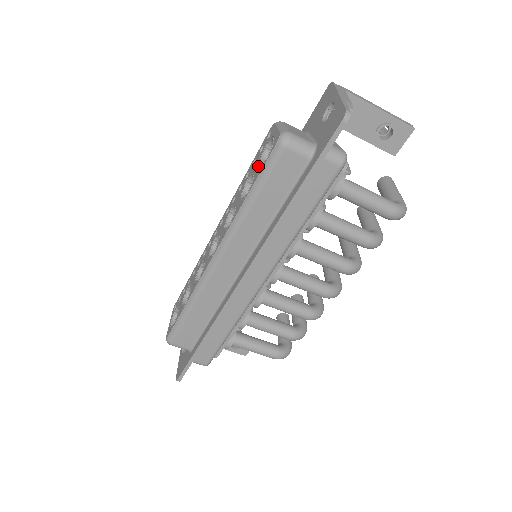
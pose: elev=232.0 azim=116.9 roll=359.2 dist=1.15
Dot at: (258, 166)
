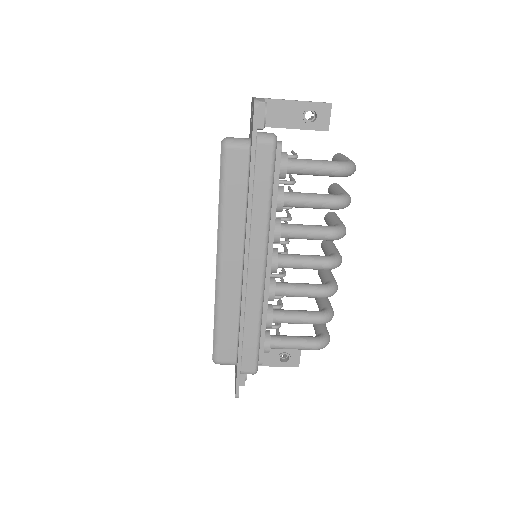
Dot at: occluded
